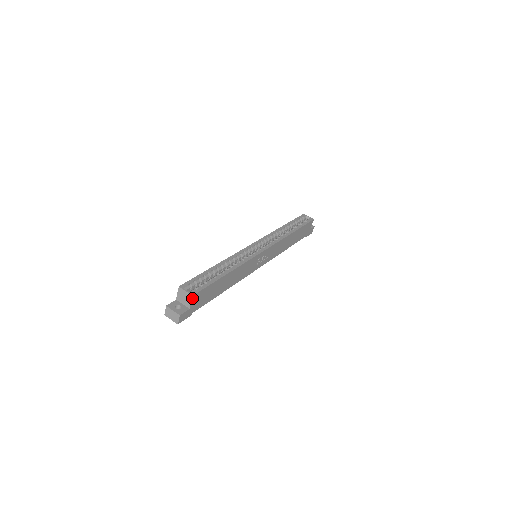
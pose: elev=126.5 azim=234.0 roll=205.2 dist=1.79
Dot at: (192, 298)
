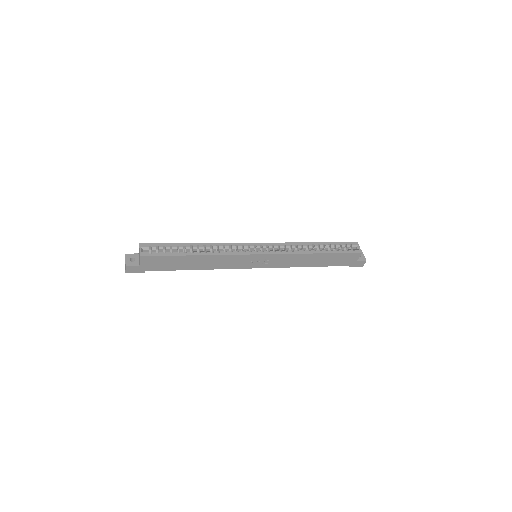
Dot at: (141, 258)
